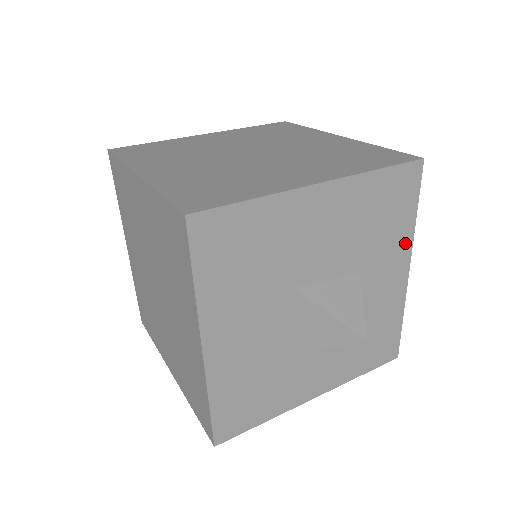
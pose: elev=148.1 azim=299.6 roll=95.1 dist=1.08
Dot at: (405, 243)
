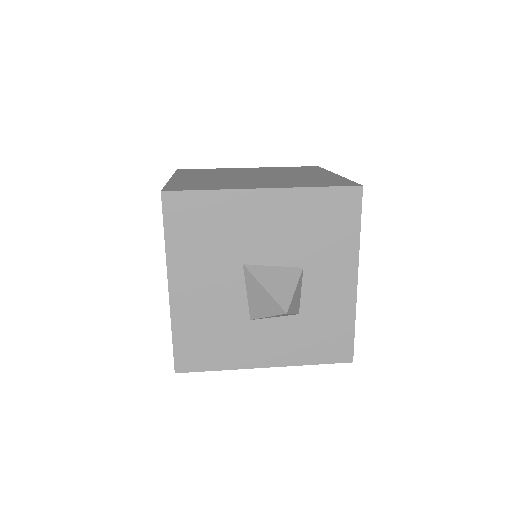
Dot at: (350, 254)
